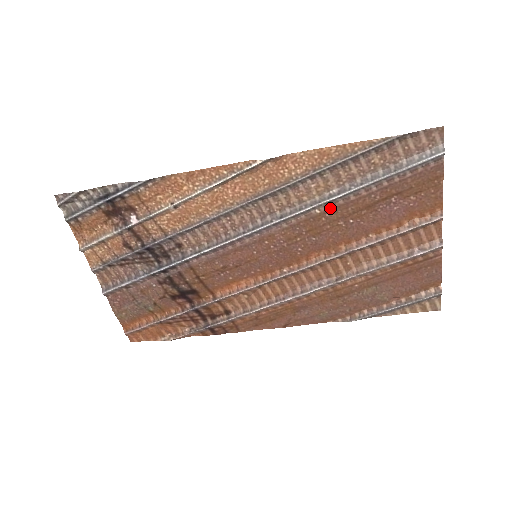
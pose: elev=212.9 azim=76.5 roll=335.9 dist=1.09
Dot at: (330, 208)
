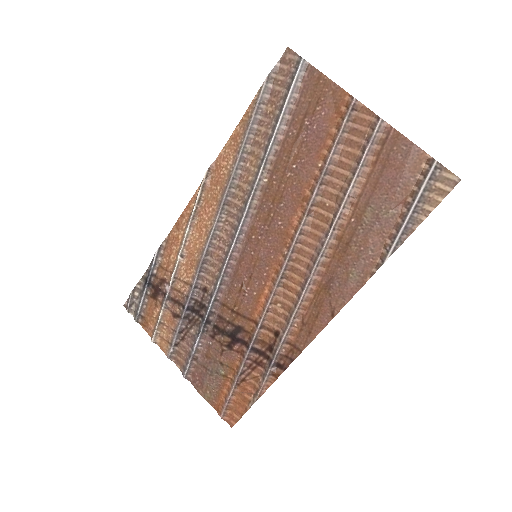
Dot at: (271, 170)
